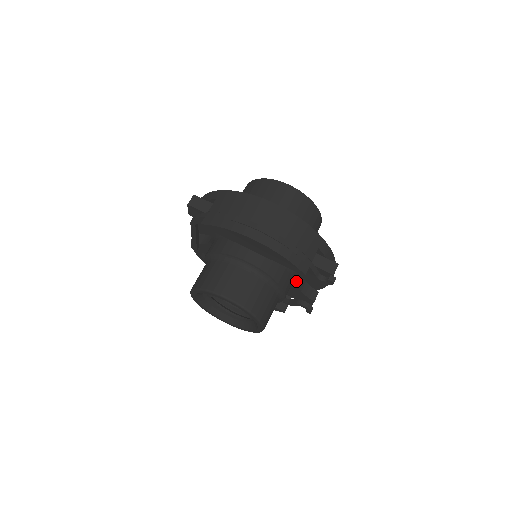
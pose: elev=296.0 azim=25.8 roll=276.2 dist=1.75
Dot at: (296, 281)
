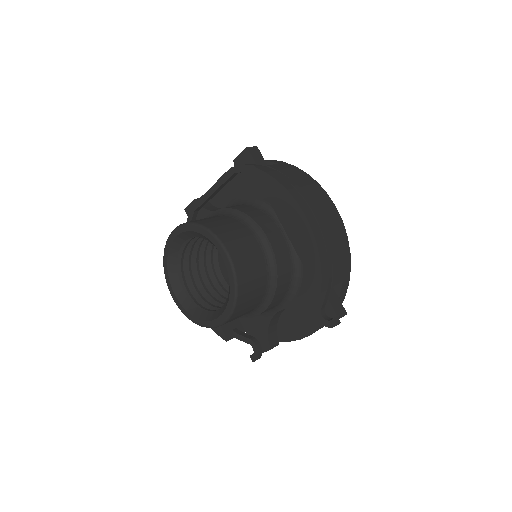
Dot at: (278, 309)
